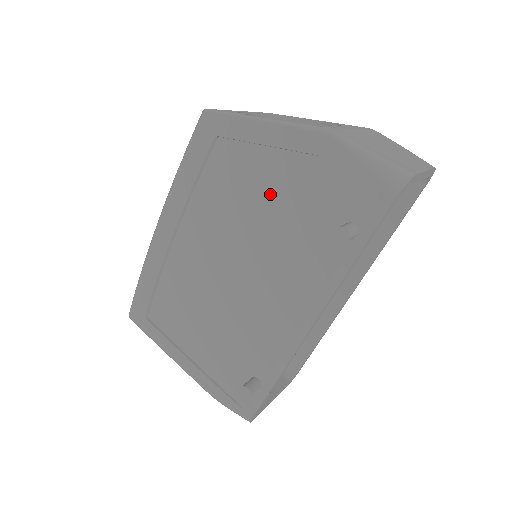
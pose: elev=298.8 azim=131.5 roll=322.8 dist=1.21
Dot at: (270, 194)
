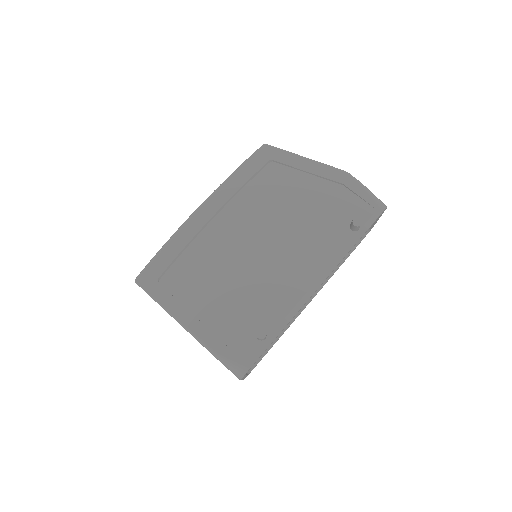
Dot at: (303, 200)
